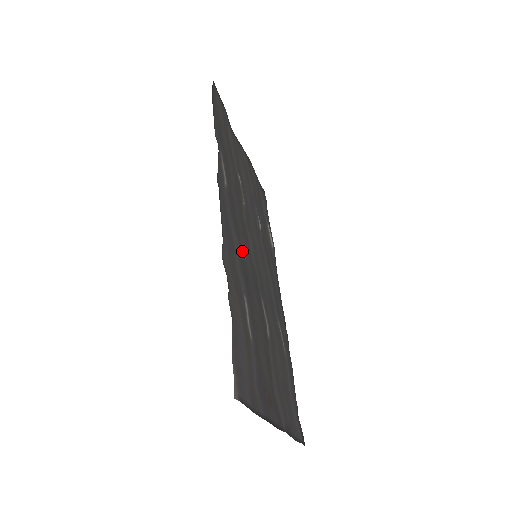
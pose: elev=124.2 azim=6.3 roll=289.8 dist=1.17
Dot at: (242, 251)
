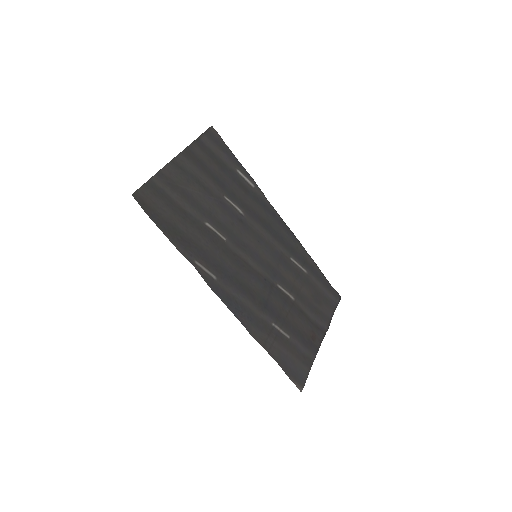
Dot at: (252, 290)
